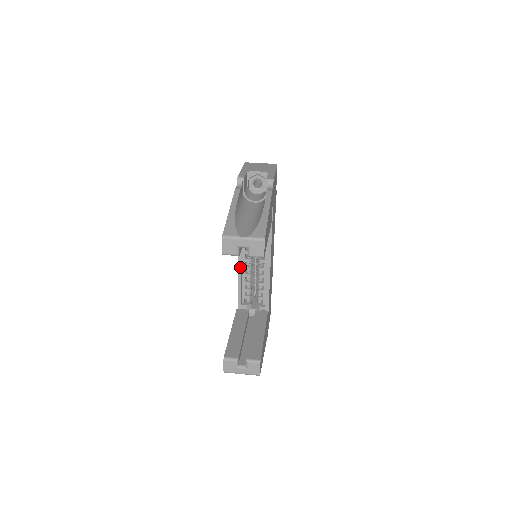
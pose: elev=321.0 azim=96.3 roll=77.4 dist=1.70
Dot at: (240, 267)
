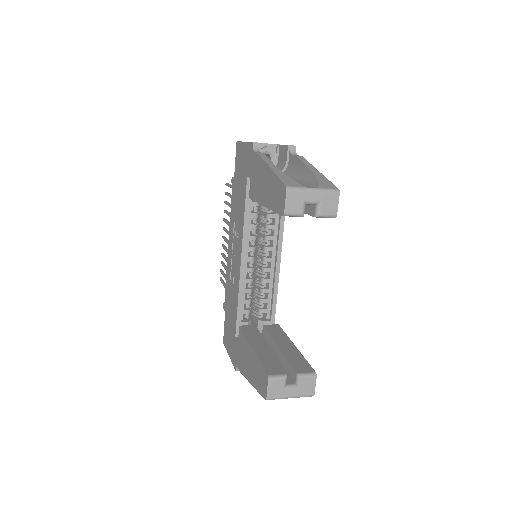
Dot at: (243, 268)
